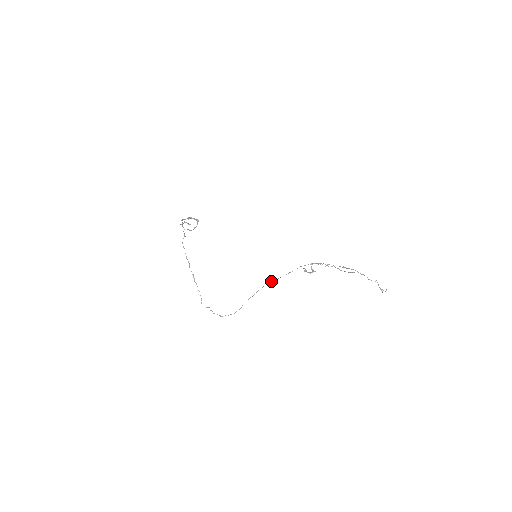
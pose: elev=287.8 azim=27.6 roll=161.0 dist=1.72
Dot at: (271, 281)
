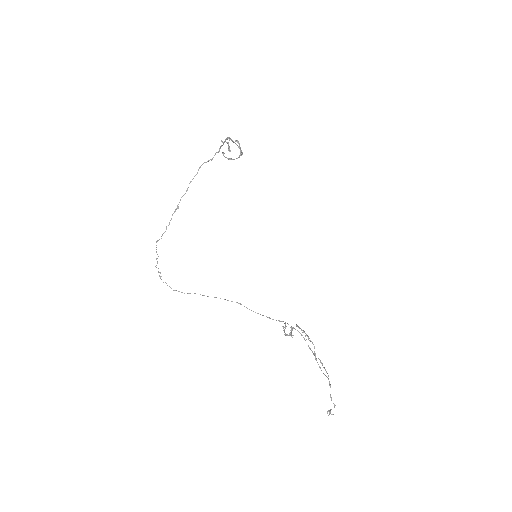
Dot at: occluded
